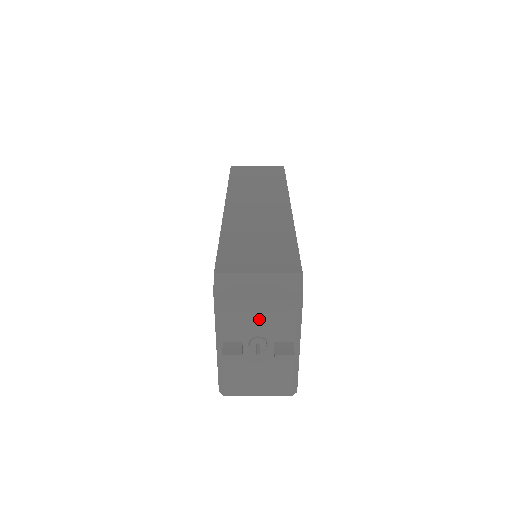
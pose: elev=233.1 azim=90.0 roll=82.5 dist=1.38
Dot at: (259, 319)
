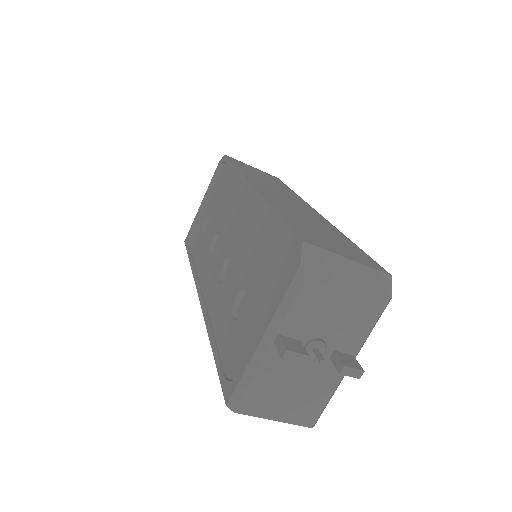
Dot at: (335, 315)
